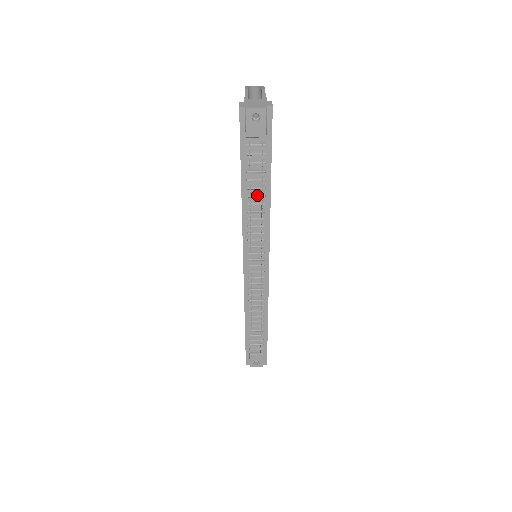
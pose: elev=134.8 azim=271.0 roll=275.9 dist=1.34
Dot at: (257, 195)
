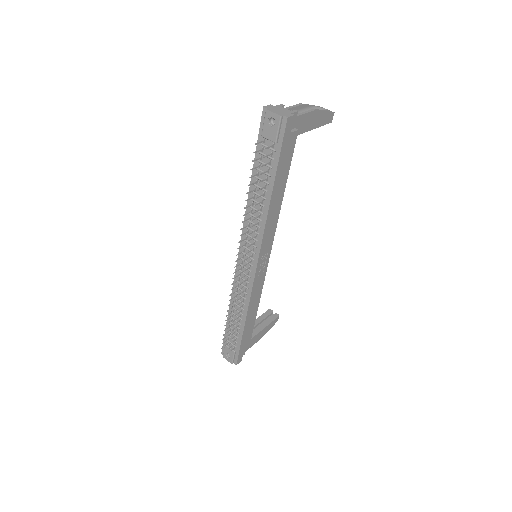
Dot at: occluded
